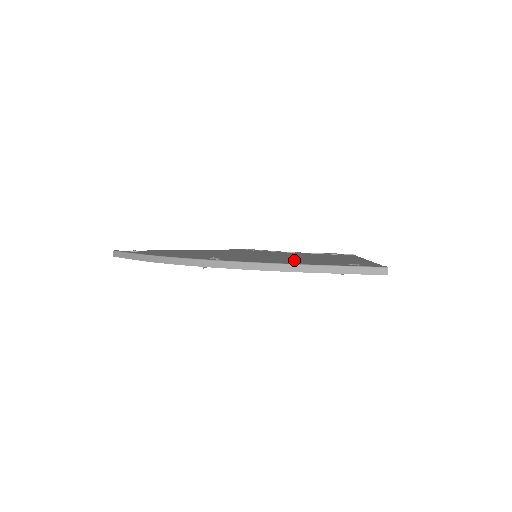
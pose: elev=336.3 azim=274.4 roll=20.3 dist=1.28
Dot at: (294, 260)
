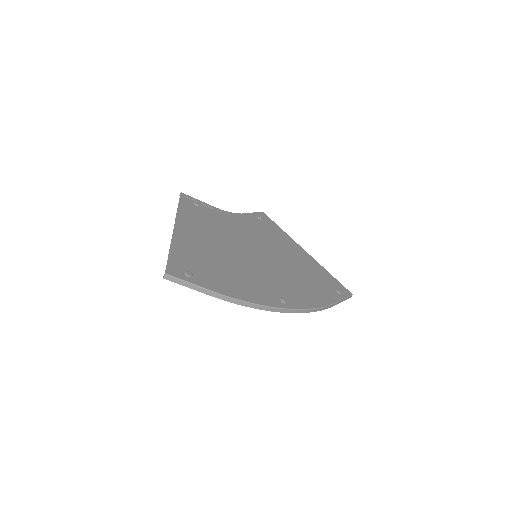
Dot at: (303, 280)
